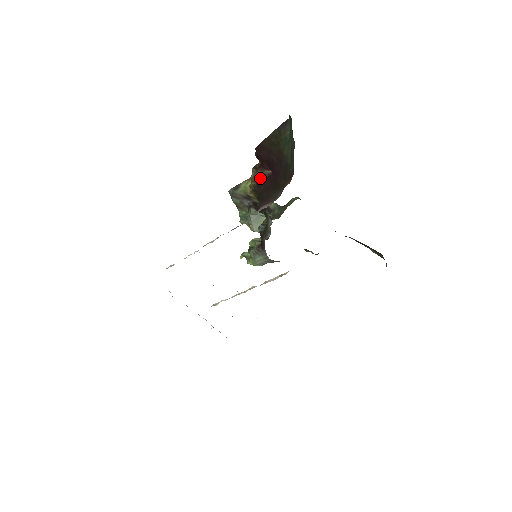
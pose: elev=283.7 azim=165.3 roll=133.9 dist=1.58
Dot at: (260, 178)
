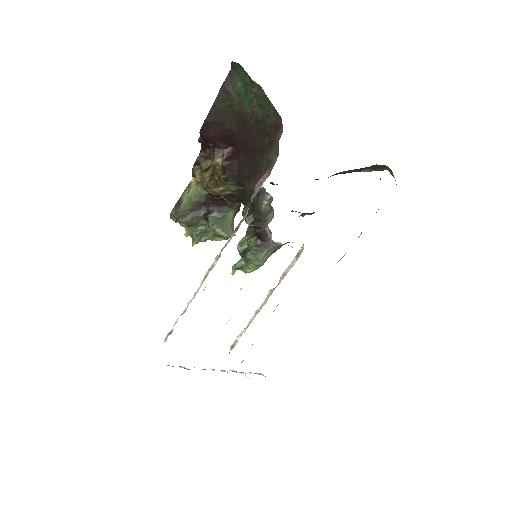
Dot at: (224, 161)
